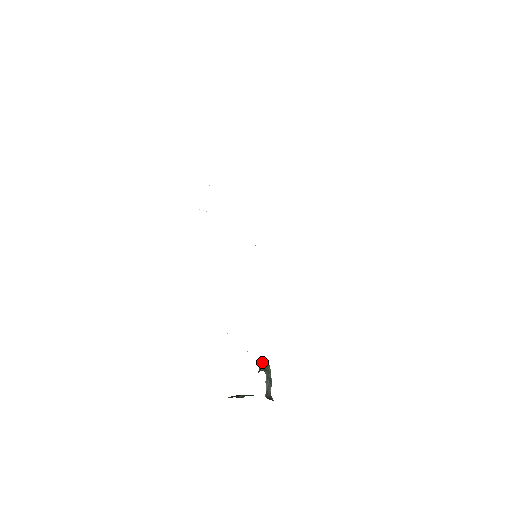
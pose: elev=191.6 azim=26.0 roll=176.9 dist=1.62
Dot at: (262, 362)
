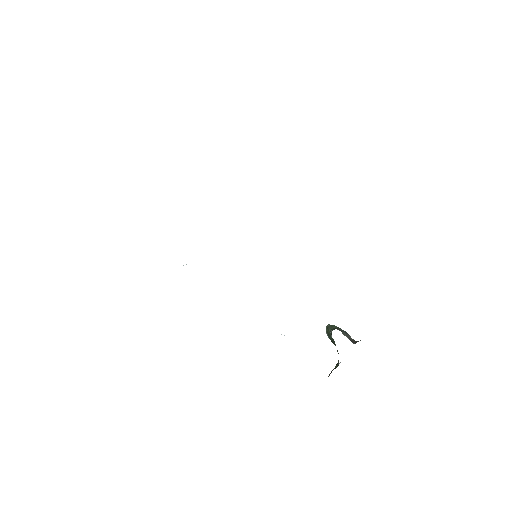
Dot at: (326, 330)
